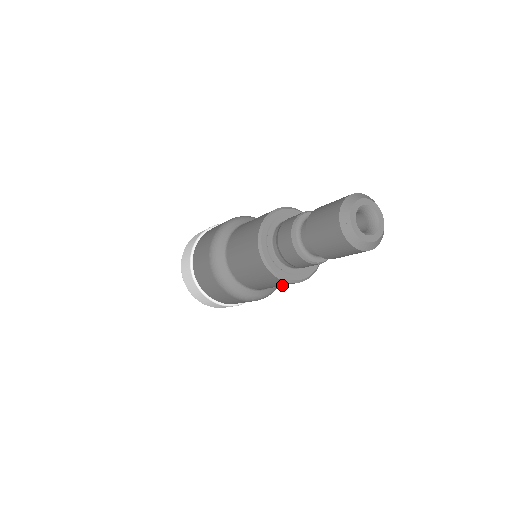
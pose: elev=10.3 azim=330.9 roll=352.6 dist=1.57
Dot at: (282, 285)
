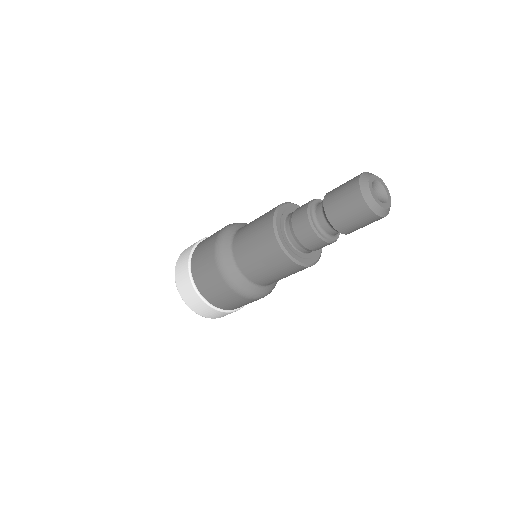
Dot at: occluded
